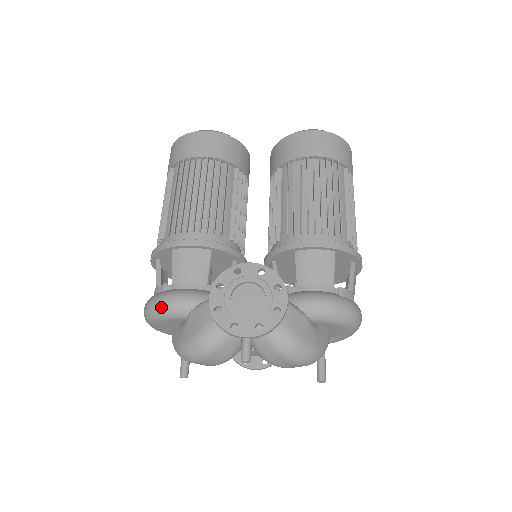
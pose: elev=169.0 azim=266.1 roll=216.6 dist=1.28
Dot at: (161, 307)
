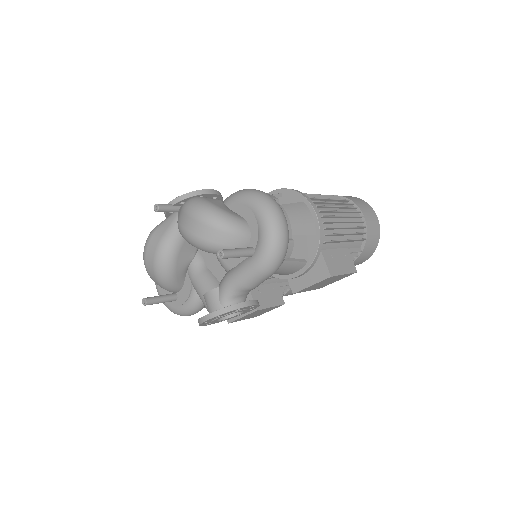
Dot at: occluded
